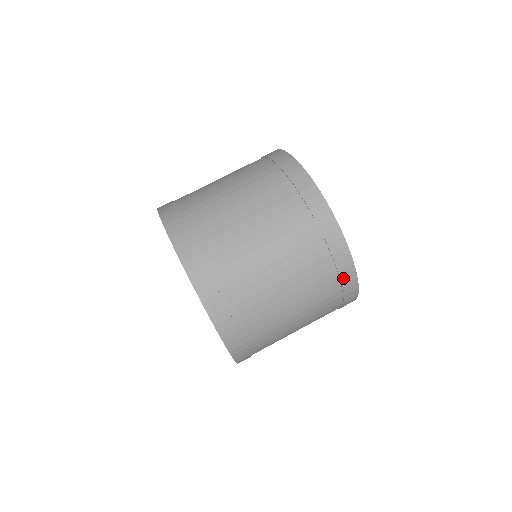
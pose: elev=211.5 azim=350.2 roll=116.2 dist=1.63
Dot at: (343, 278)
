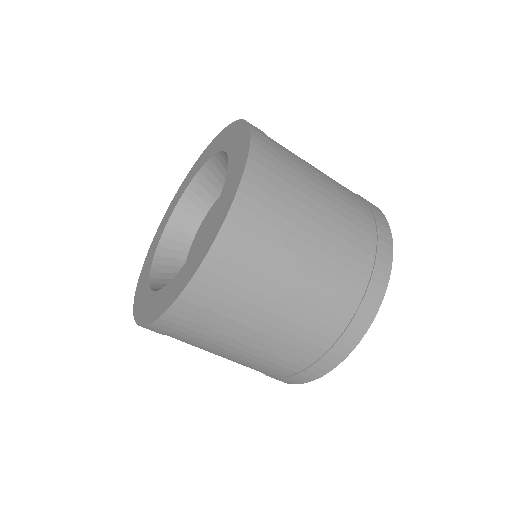
Dot at: (357, 317)
